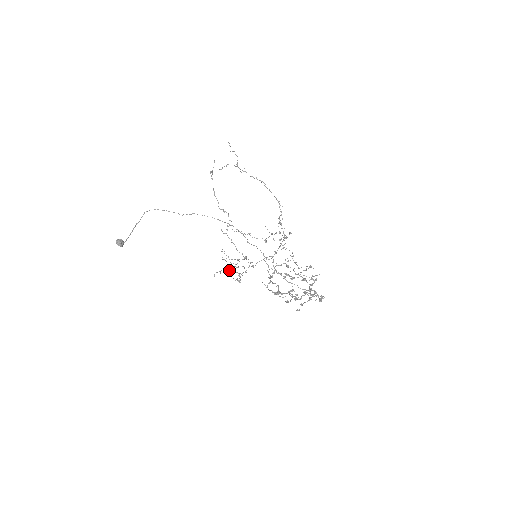
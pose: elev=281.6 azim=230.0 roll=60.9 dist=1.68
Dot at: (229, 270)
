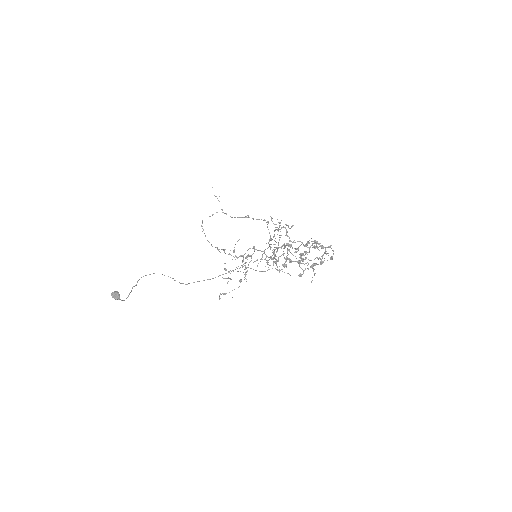
Dot at: (232, 259)
